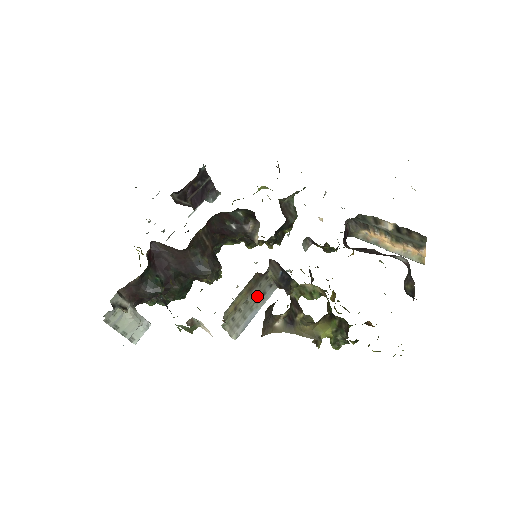
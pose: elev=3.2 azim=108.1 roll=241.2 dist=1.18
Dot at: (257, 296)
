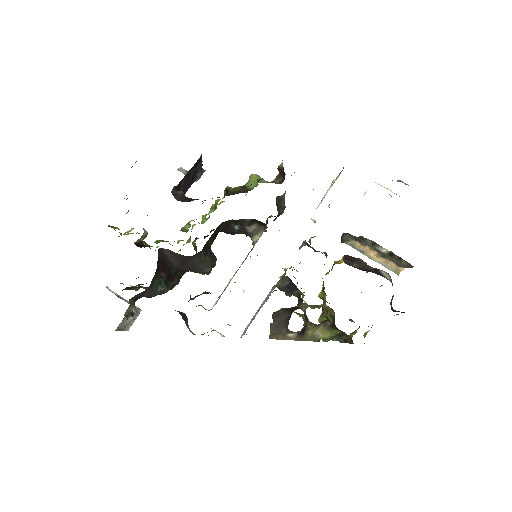
Dot at: occluded
